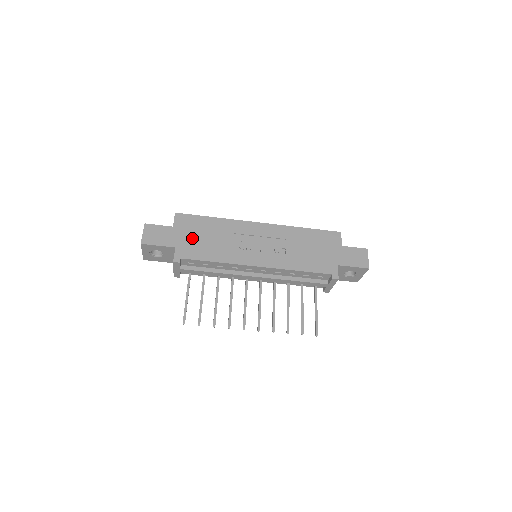
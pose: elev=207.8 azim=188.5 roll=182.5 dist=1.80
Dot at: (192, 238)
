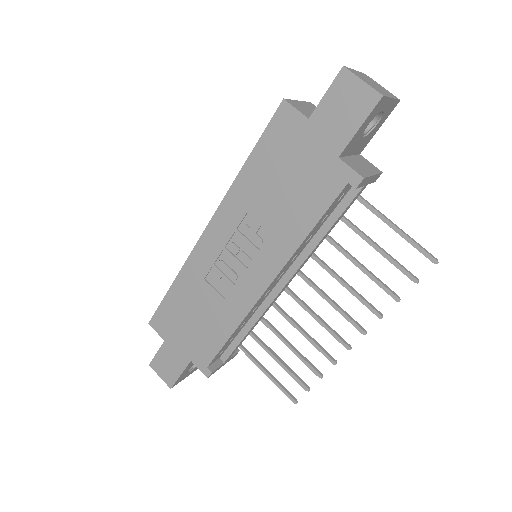
Dot at: (188, 334)
